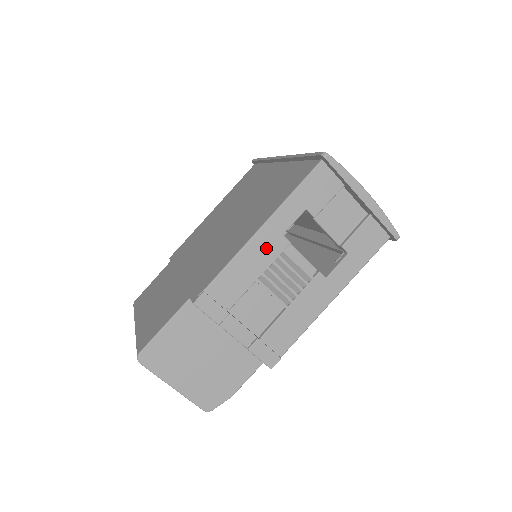
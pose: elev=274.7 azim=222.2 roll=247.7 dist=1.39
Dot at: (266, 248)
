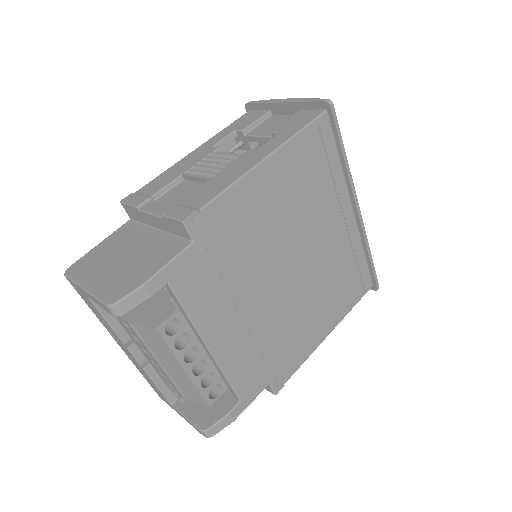
Dot at: (195, 157)
